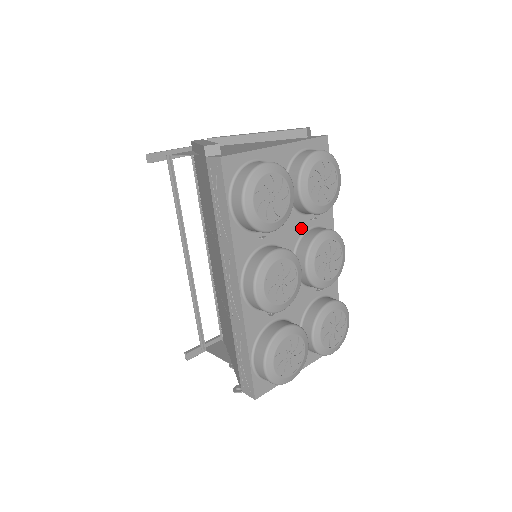
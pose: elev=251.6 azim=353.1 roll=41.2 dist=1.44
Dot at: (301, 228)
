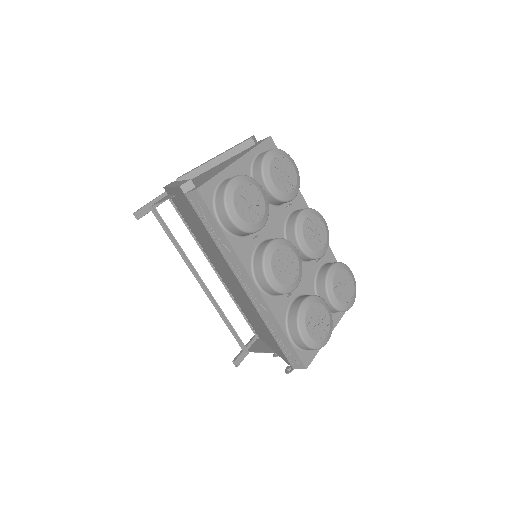
Dot at: (282, 217)
